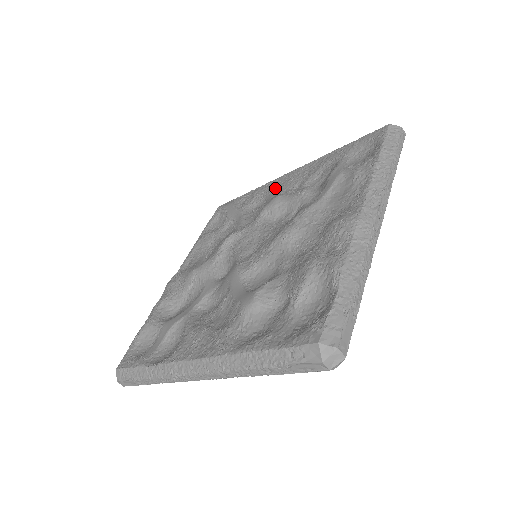
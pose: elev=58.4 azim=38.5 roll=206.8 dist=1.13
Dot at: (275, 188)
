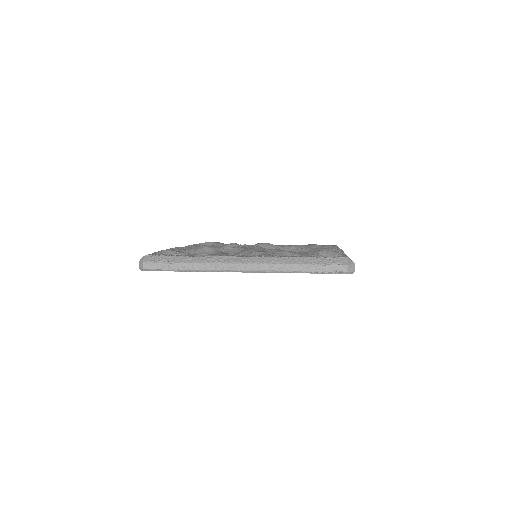
Dot at: occluded
